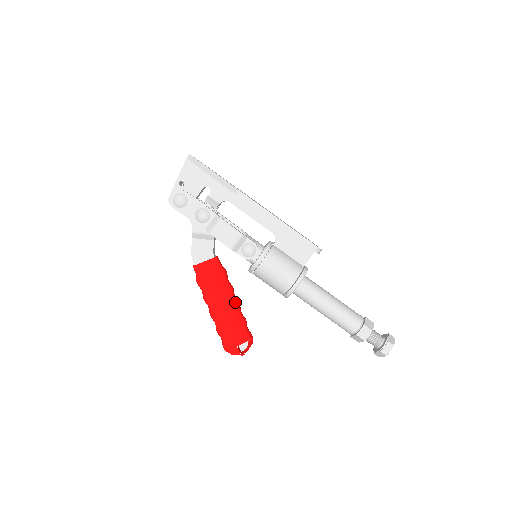
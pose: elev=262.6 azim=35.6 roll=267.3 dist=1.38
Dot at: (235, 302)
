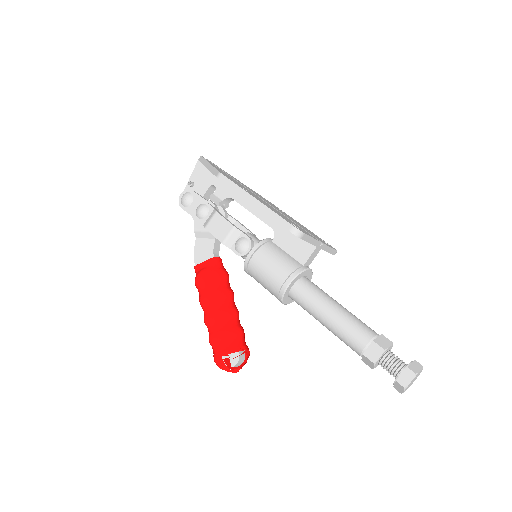
Dot at: (229, 306)
